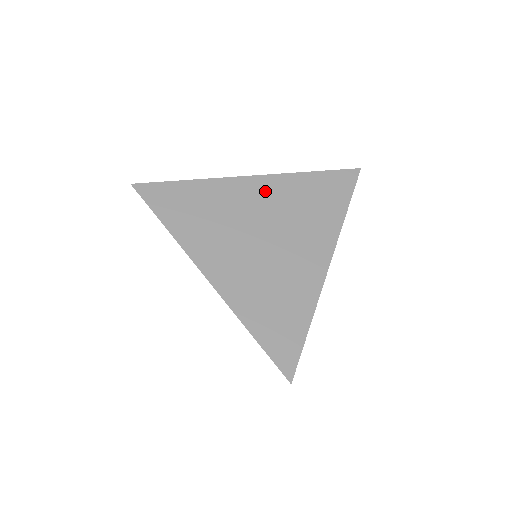
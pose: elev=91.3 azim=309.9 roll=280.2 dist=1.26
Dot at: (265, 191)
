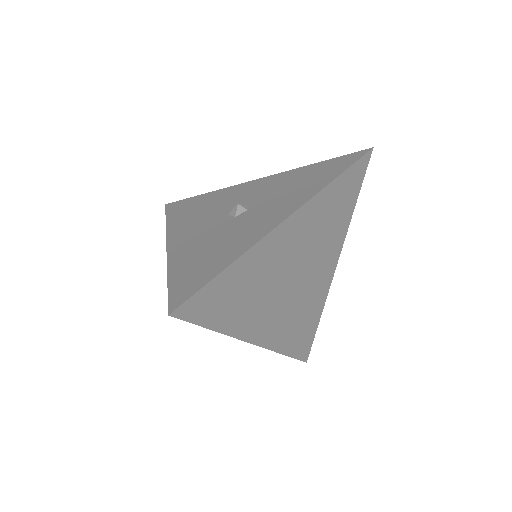
Dot at: (297, 229)
